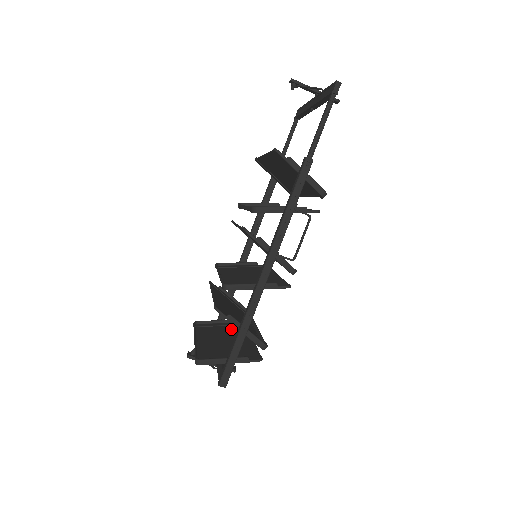
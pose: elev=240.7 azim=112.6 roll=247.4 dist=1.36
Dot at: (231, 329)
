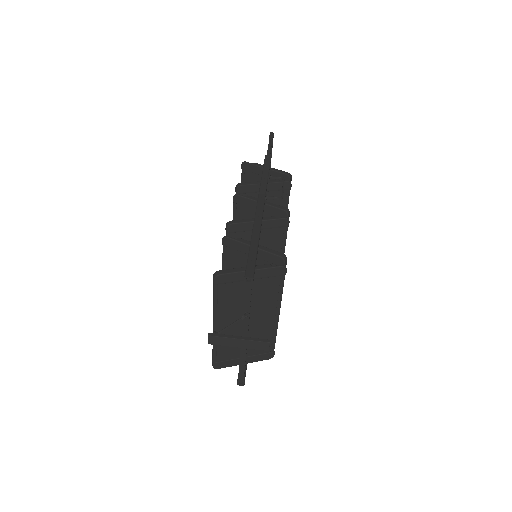
Dot at: occluded
